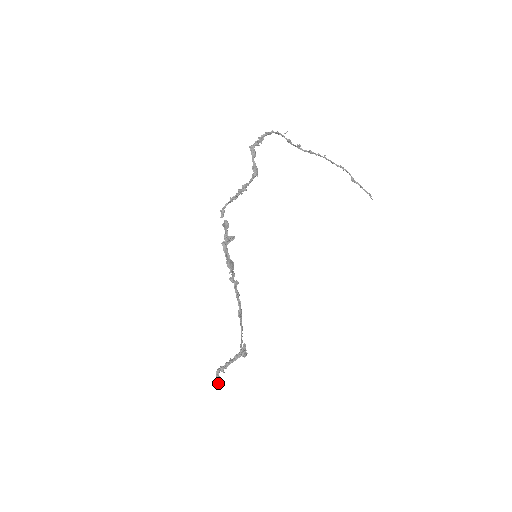
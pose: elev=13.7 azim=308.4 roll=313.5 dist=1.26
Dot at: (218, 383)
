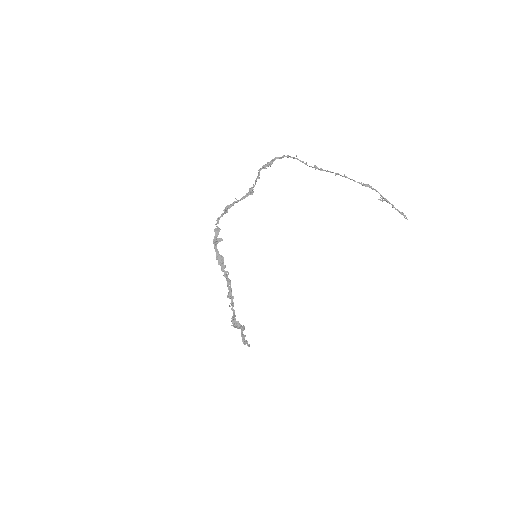
Dot at: (247, 345)
